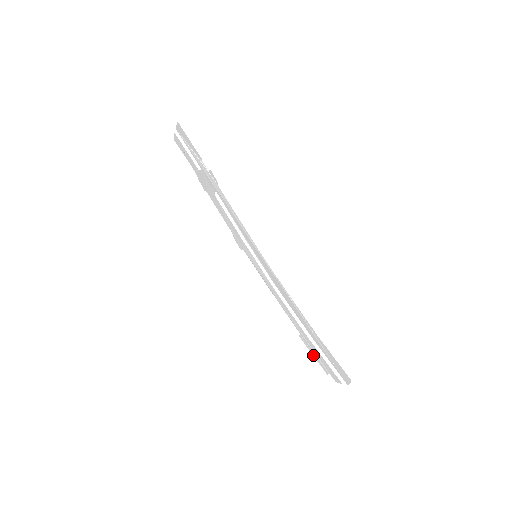
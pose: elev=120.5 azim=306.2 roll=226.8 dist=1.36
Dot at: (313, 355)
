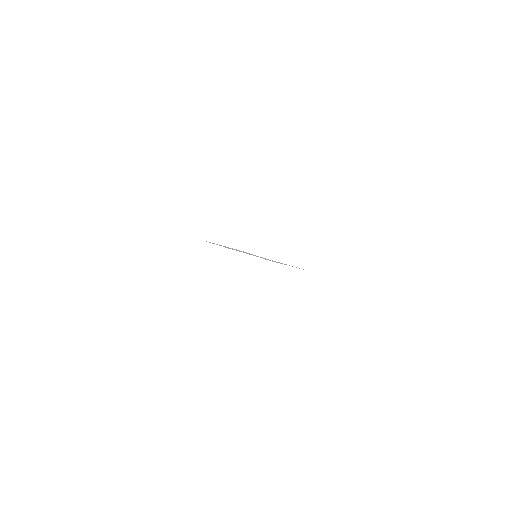
Dot at: occluded
